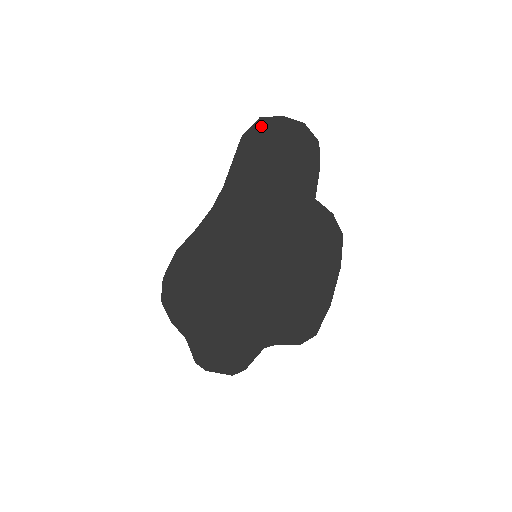
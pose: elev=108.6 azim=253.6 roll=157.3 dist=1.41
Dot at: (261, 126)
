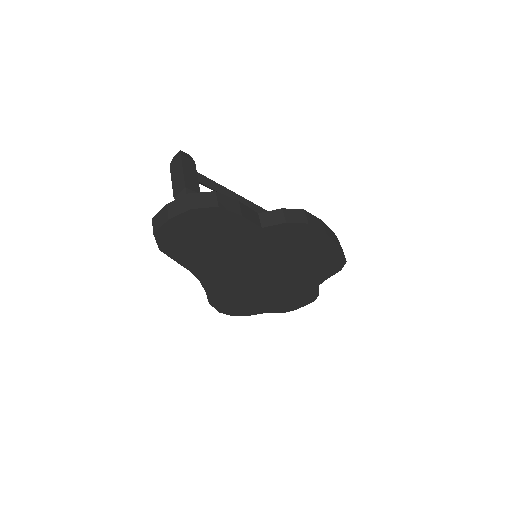
Dot at: (162, 236)
